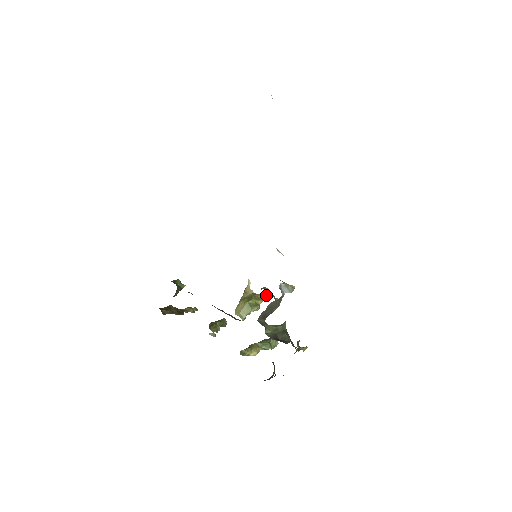
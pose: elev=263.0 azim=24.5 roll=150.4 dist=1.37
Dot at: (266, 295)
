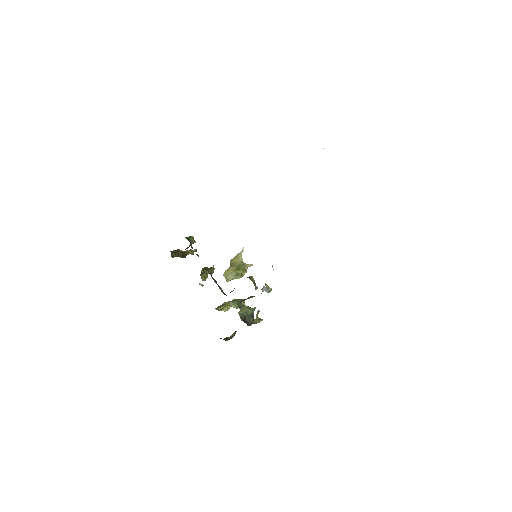
Dot at: (251, 265)
